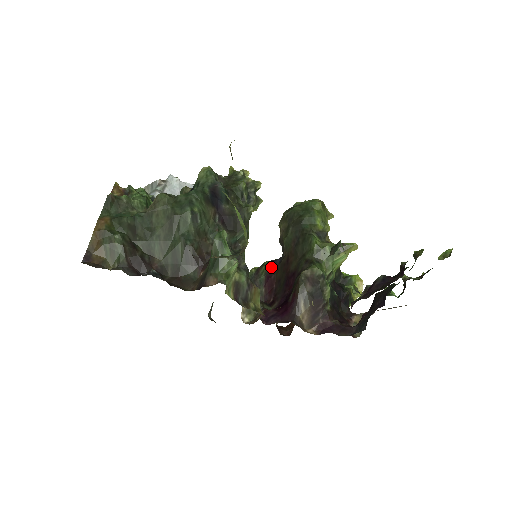
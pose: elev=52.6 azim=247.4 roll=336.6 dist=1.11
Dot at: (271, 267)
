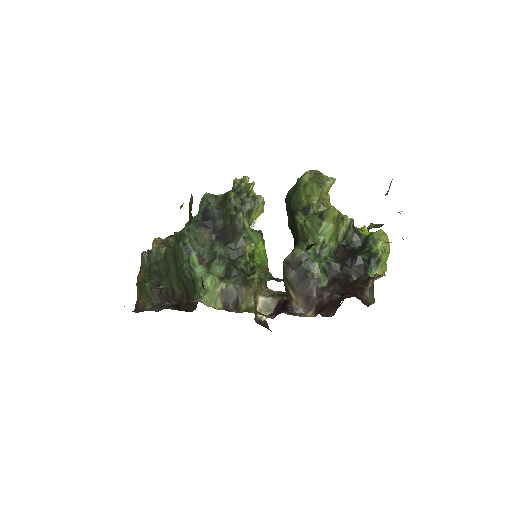
Dot at: occluded
